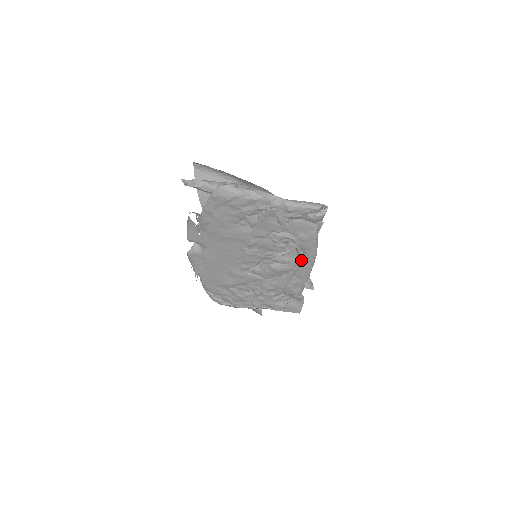
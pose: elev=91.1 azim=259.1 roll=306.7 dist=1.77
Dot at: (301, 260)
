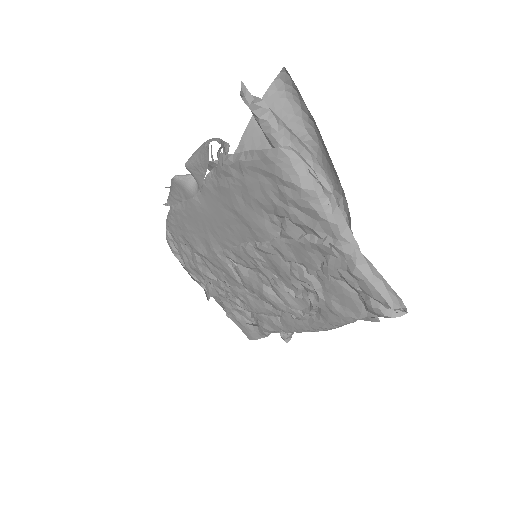
Dot at: (305, 317)
